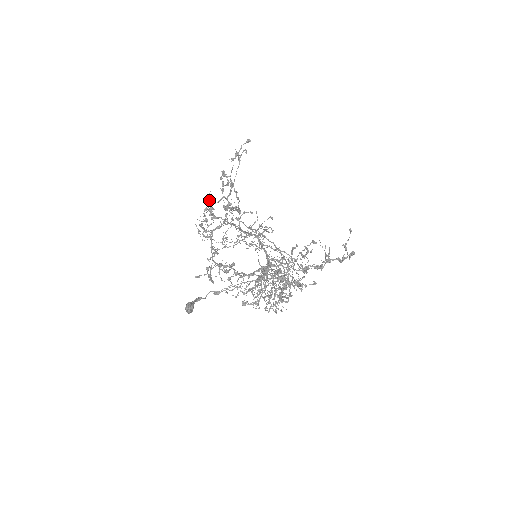
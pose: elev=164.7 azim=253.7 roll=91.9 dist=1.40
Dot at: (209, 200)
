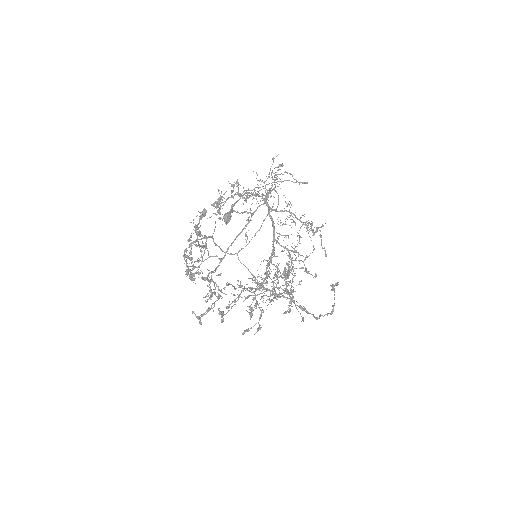
Dot at: occluded
